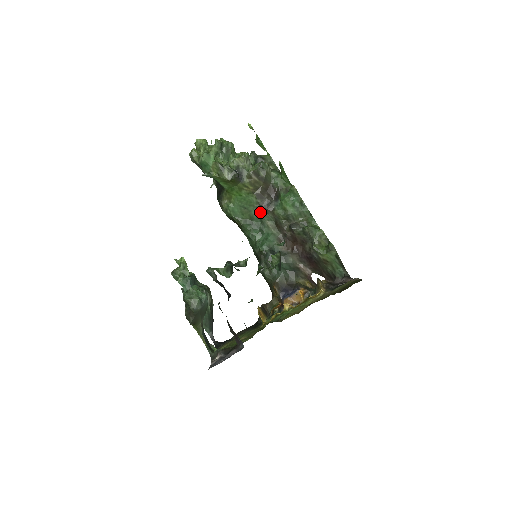
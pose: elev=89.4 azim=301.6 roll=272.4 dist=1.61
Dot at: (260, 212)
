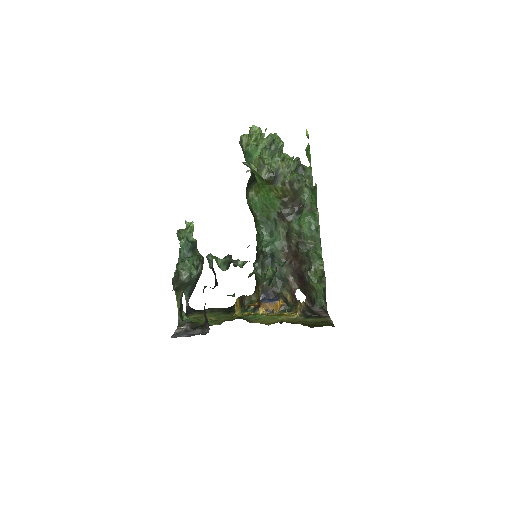
Dot at: (278, 217)
